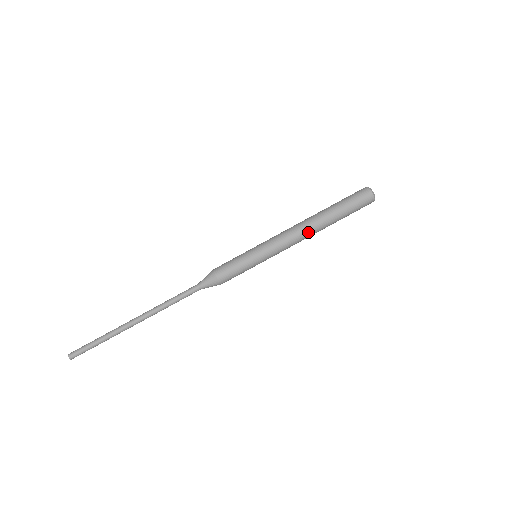
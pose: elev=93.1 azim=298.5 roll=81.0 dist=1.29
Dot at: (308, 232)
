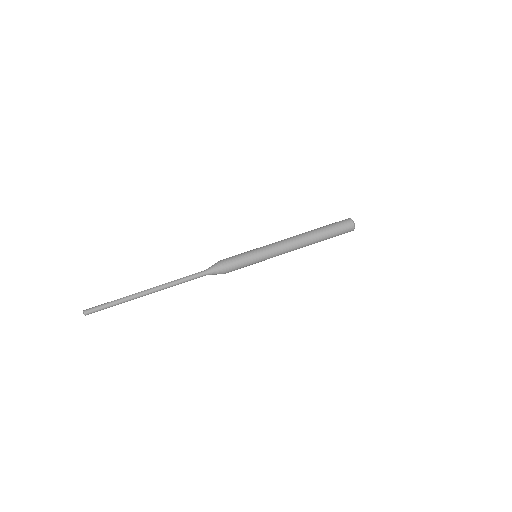
Dot at: (300, 243)
